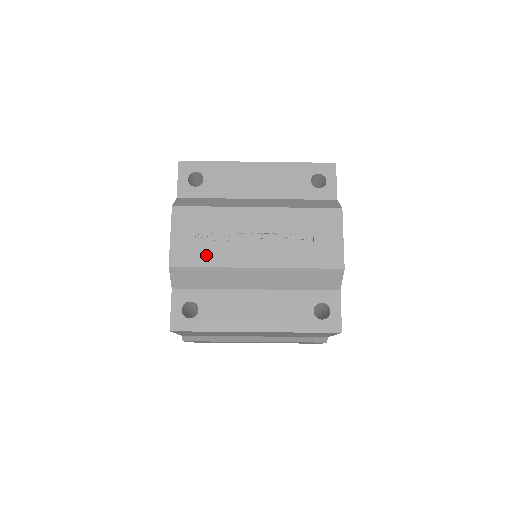
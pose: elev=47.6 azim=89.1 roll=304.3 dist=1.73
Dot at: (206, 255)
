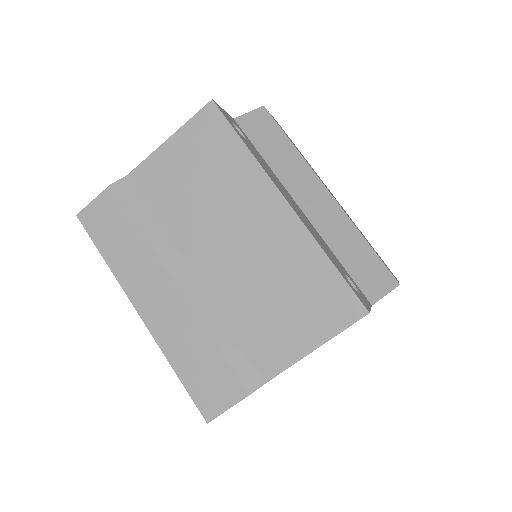
Dot at: occluded
